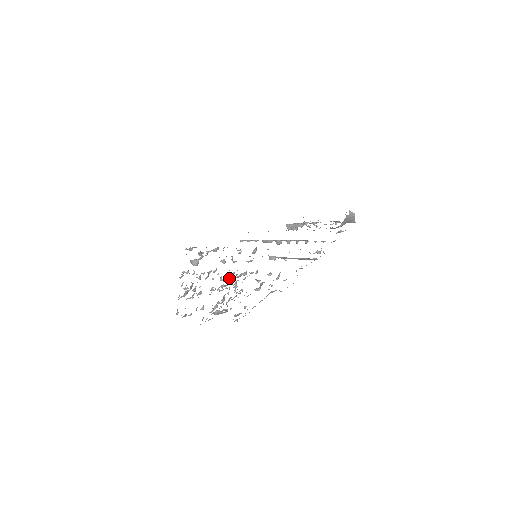
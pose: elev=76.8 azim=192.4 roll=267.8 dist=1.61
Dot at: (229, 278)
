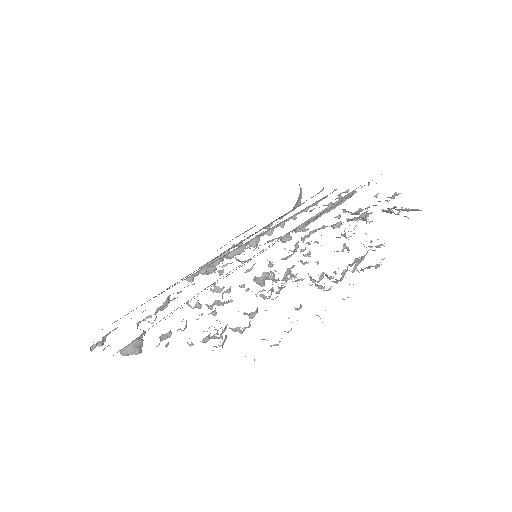
Dot at: (272, 273)
